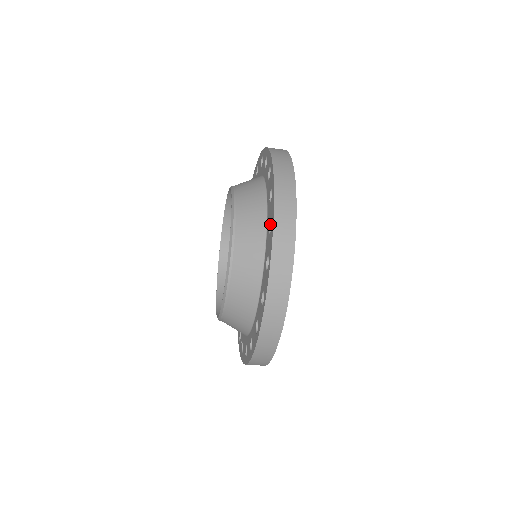
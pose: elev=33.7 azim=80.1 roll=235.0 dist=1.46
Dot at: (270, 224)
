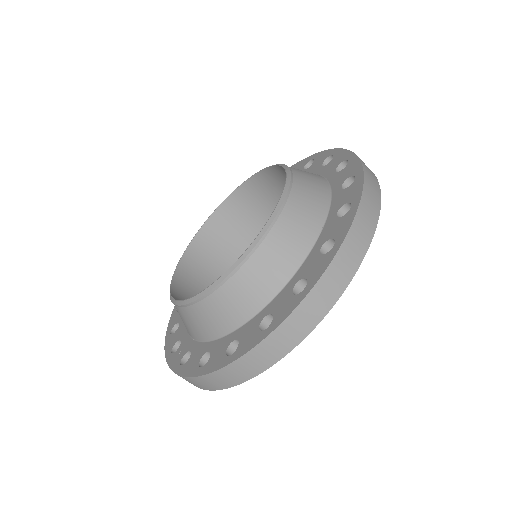
Dot at: (340, 209)
